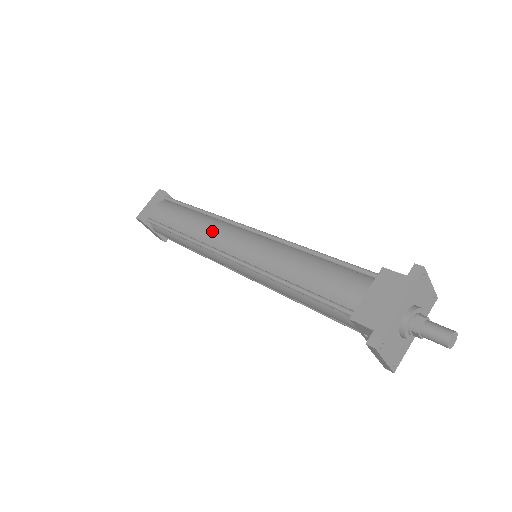
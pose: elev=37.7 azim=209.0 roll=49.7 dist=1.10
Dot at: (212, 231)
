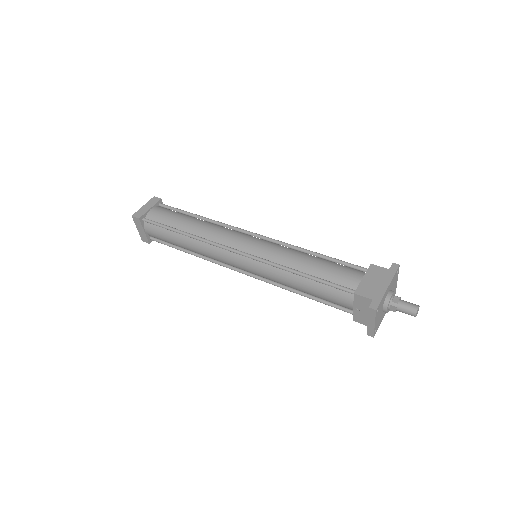
Dot at: (219, 232)
